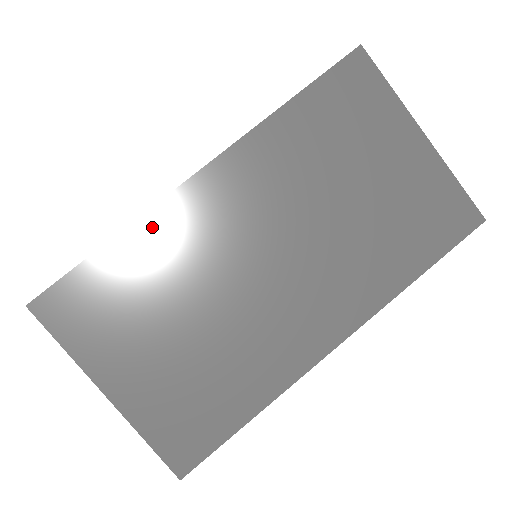
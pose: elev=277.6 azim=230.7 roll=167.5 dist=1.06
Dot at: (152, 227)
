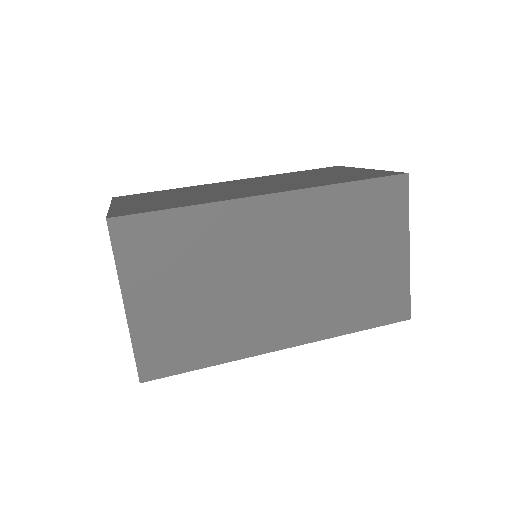
Dot at: (194, 187)
